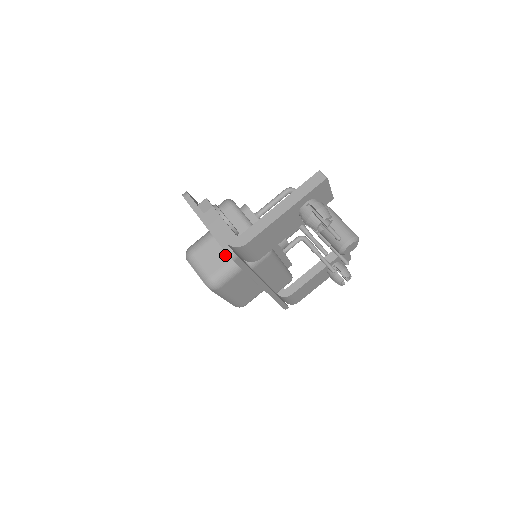
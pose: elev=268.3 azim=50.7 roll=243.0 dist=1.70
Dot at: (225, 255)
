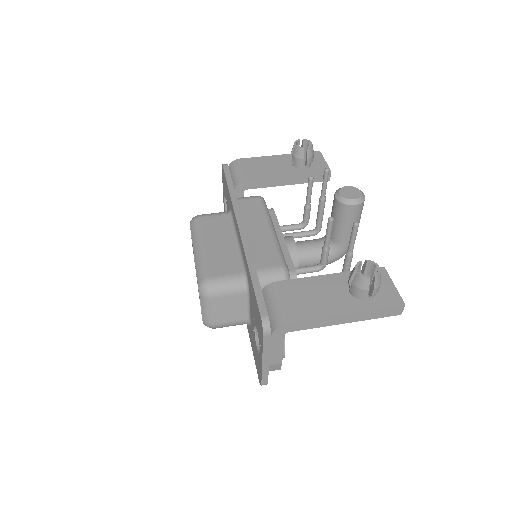
Dot at: occluded
